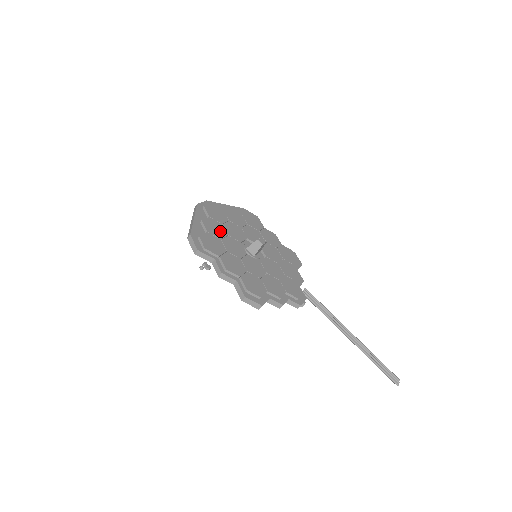
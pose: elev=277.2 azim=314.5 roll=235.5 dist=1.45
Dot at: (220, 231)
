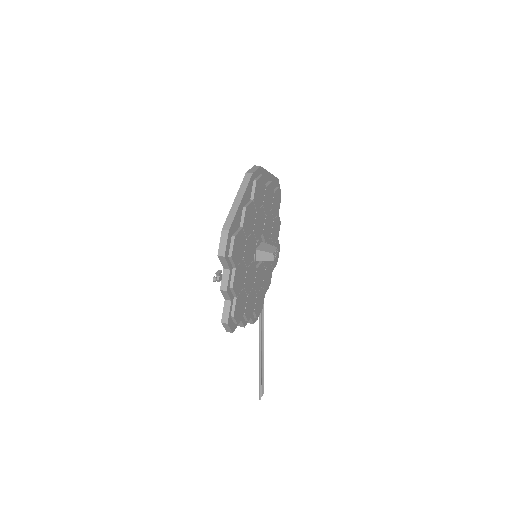
Dot at: (251, 224)
